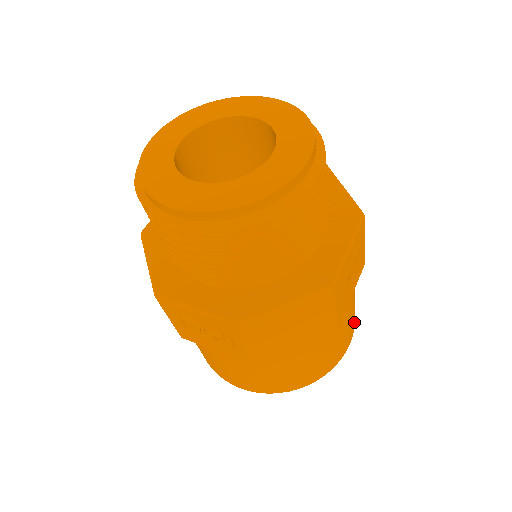
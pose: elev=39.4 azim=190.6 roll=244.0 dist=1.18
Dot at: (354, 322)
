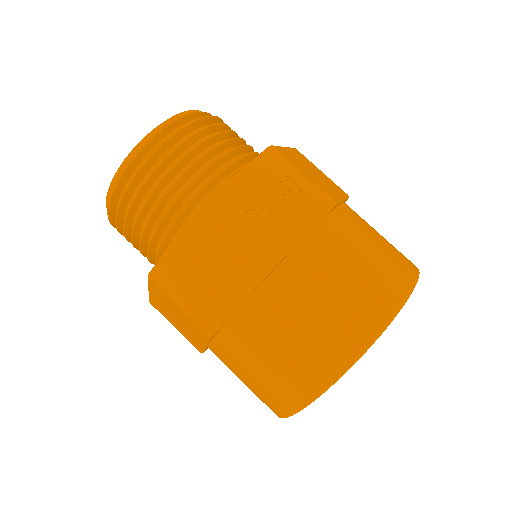
Dot at: occluded
